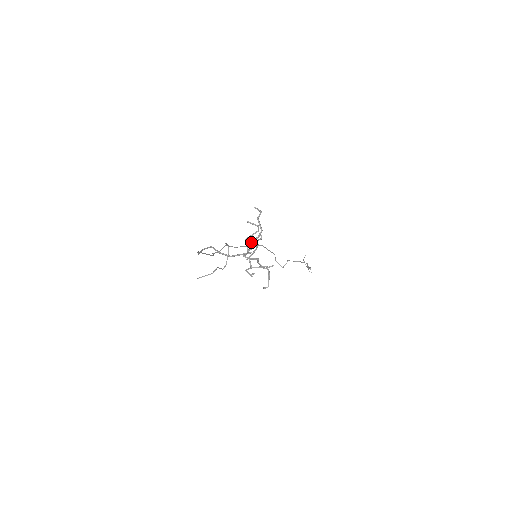
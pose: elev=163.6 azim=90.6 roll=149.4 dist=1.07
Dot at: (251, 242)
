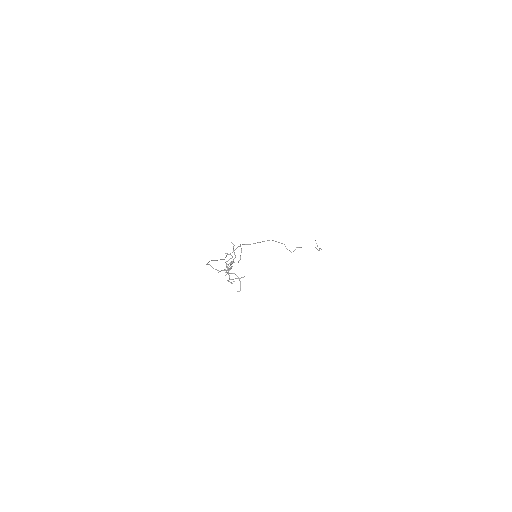
Dot at: occluded
